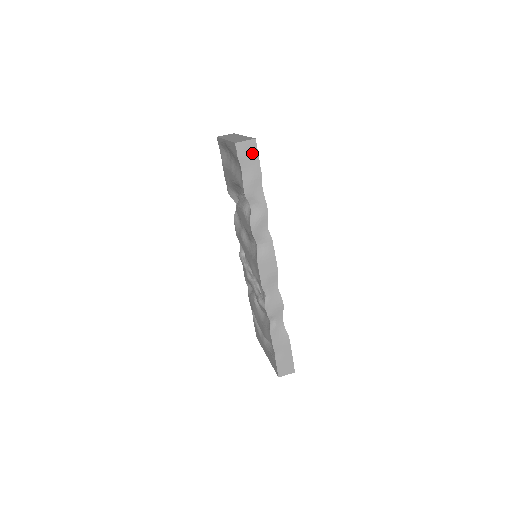
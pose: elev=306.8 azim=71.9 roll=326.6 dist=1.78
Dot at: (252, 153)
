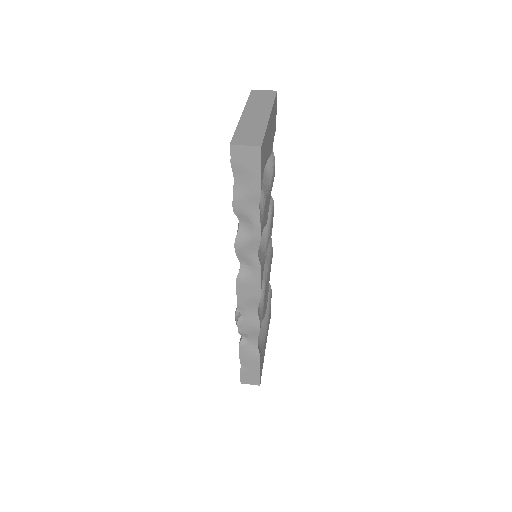
Dot at: (252, 163)
